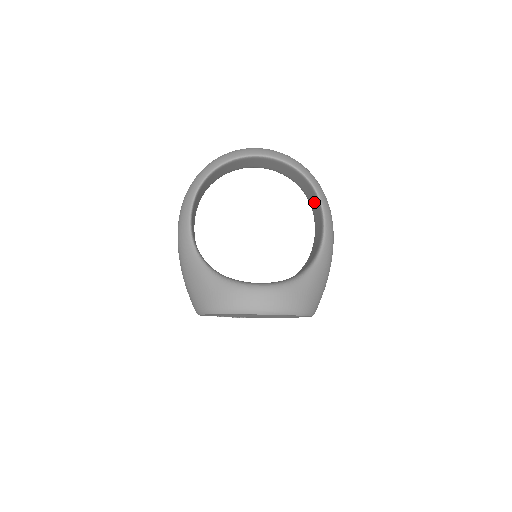
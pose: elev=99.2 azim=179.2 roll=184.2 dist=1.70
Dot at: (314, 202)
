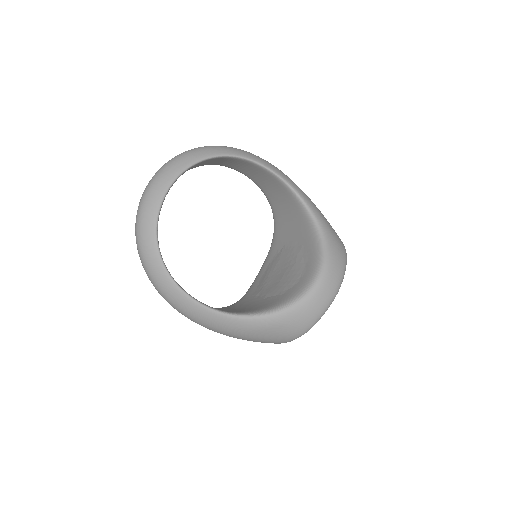
Dot at: (240, 165)
